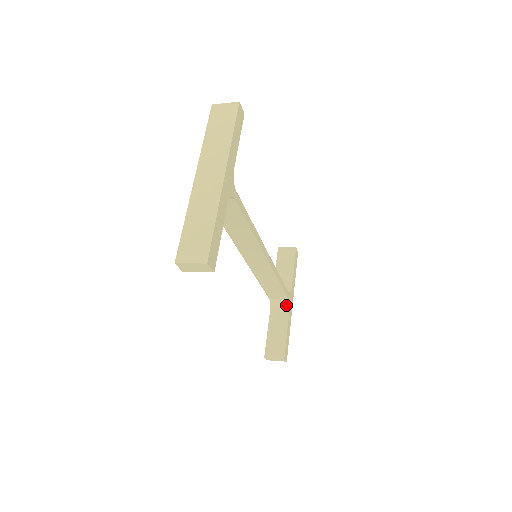
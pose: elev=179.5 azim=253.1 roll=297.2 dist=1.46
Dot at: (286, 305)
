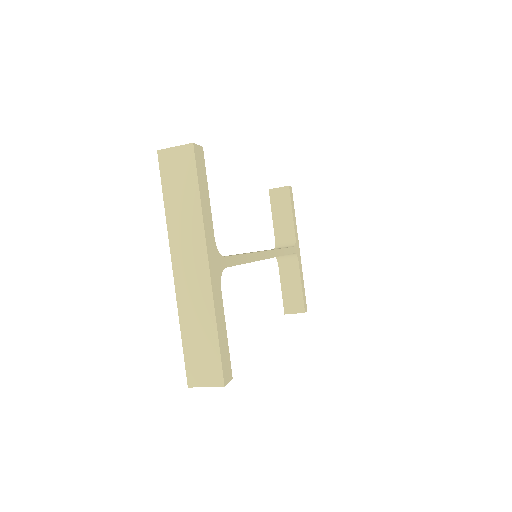
Dot at: (294, 257)
